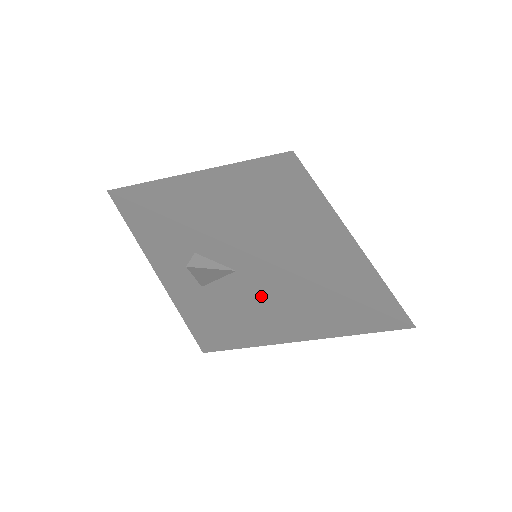
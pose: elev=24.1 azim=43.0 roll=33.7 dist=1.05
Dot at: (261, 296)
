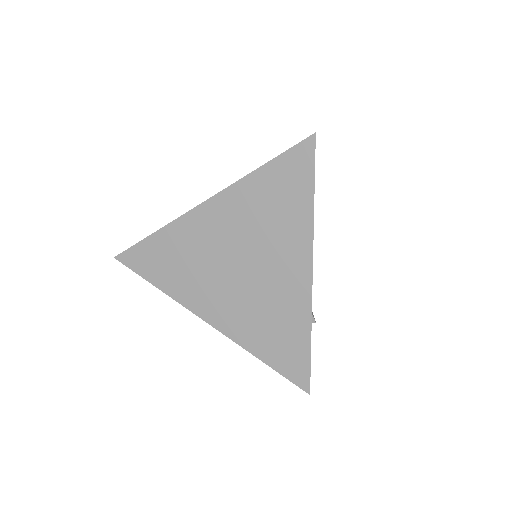
Dot at: occluded
